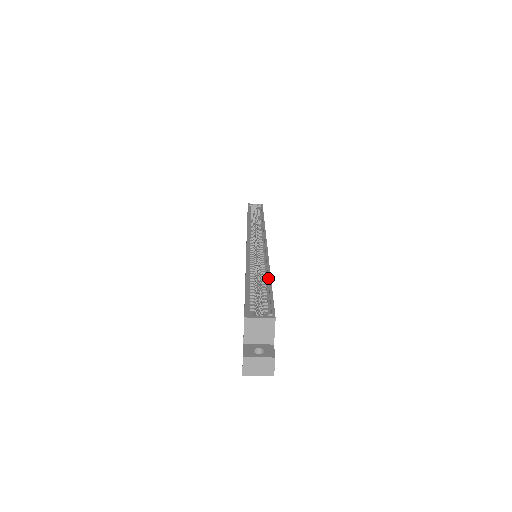
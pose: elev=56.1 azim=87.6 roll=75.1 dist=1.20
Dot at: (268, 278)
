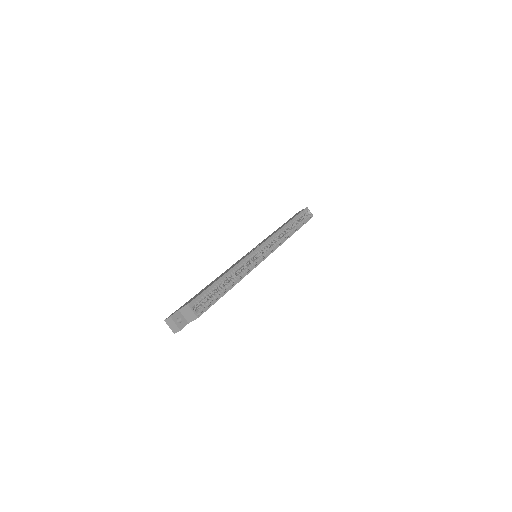
Dot at: (229, 289)
